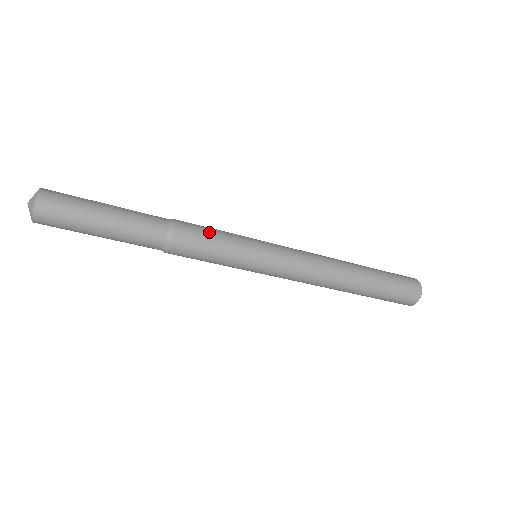
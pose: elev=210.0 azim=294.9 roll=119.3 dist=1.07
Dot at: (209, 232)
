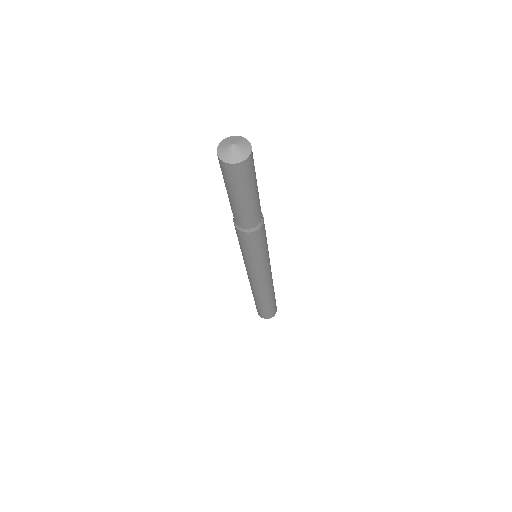
Dot at: (265, 230)
